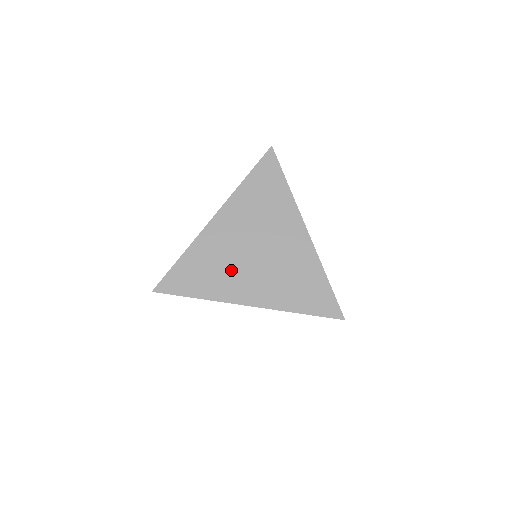
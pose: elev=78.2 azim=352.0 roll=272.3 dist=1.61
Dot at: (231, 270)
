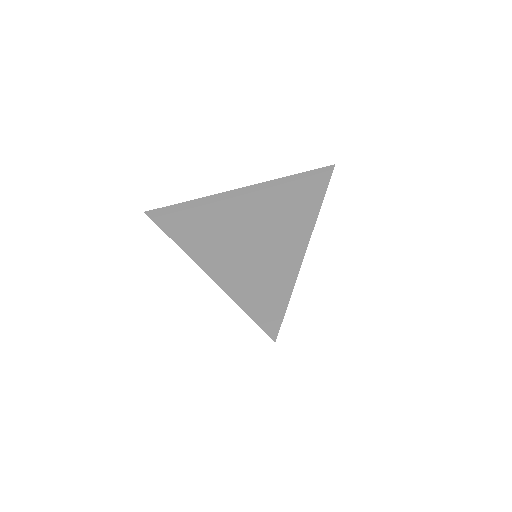
Dot at: (215, 233)
